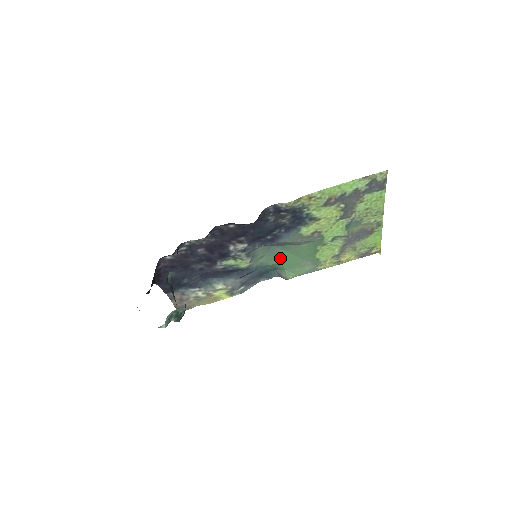
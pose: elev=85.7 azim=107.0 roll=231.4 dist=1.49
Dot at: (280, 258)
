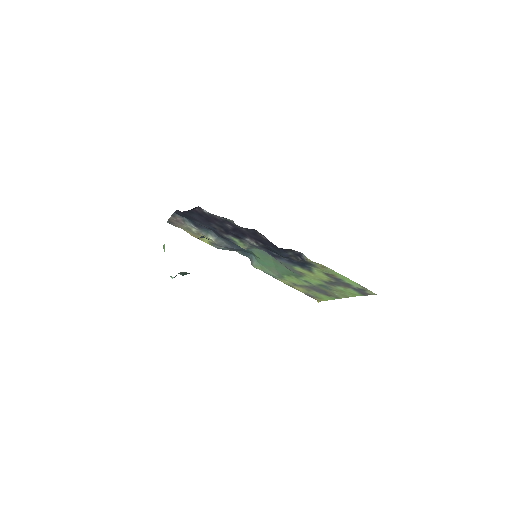
Dot at: (264, 258)
